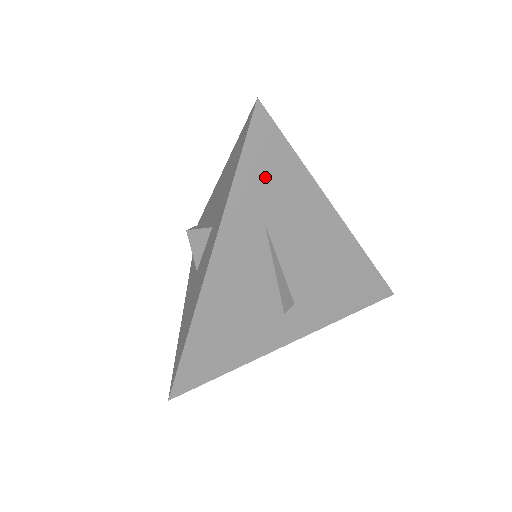
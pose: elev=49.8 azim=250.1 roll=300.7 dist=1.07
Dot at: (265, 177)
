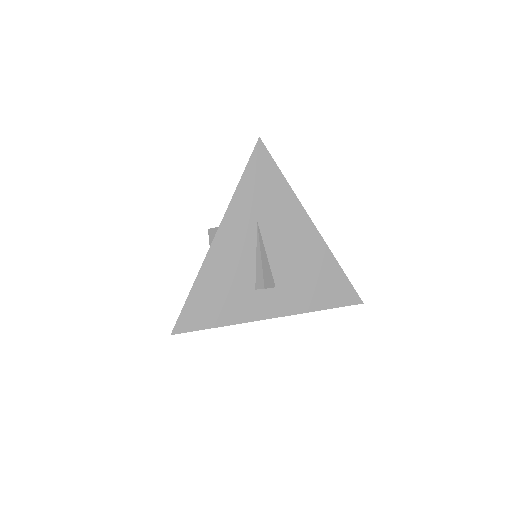
Dot at: (260, 188)
